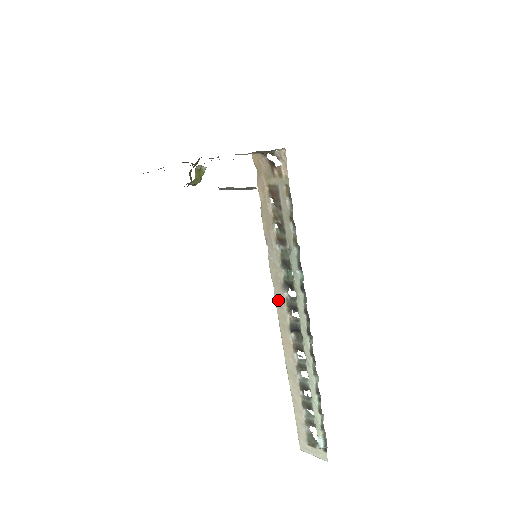
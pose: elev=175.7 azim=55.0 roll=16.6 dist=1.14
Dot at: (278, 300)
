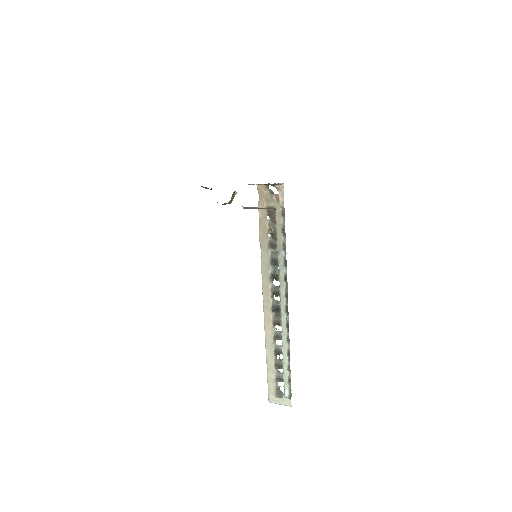
Dot at: (265, 288)
